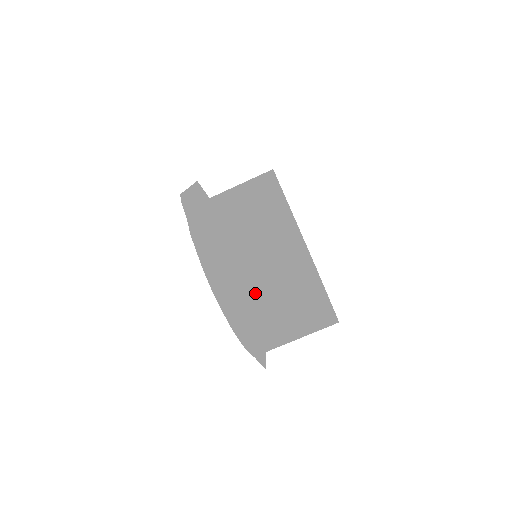
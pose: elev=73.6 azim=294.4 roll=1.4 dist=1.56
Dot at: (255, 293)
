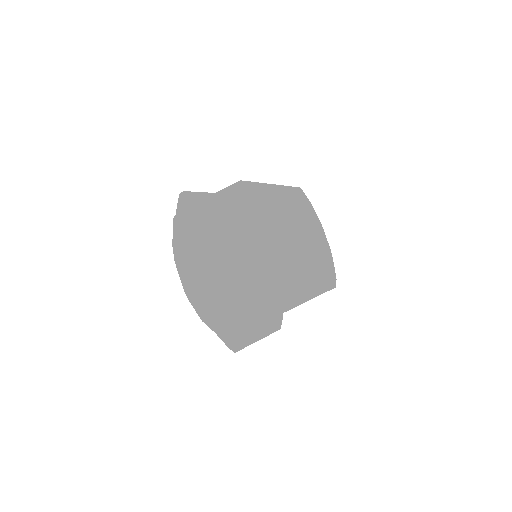
Dot at: (204, 268)
